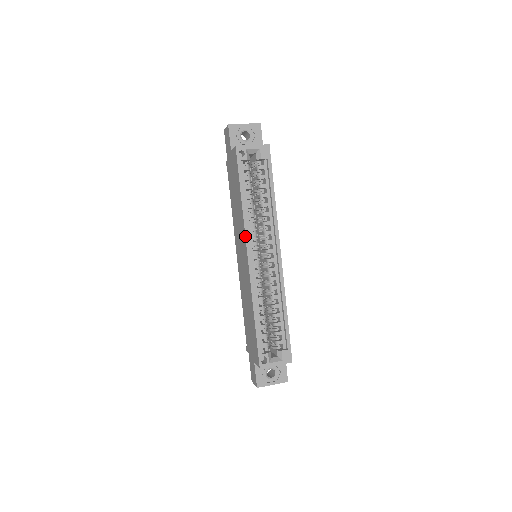
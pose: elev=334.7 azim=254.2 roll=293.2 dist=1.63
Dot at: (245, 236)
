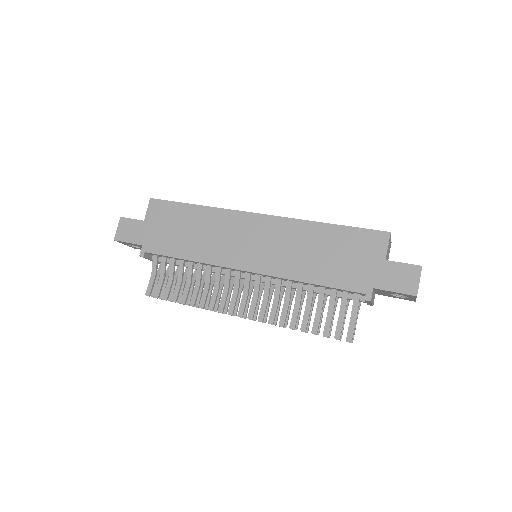
Dot at: (235, 210)
